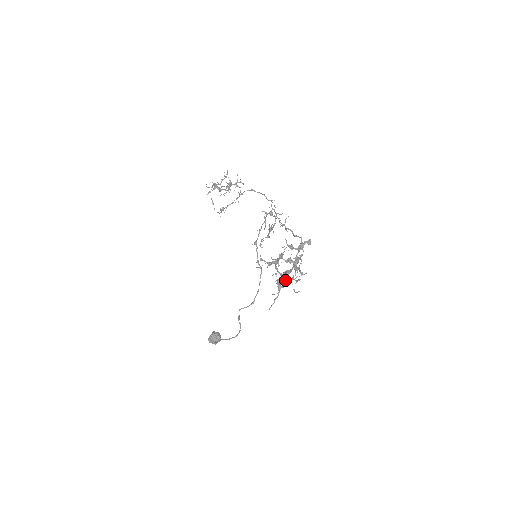
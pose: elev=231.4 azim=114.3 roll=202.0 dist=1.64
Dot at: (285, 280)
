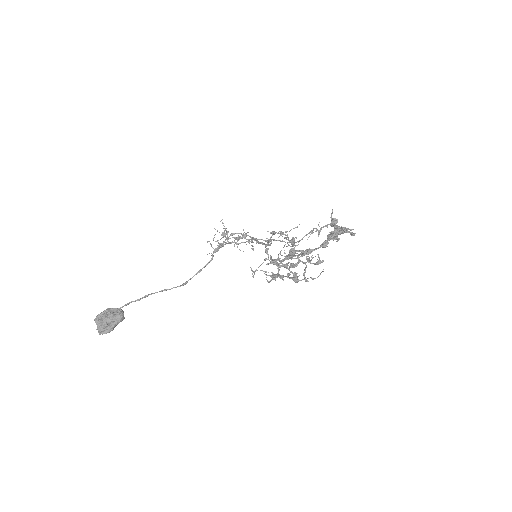
Dot at: occluded
